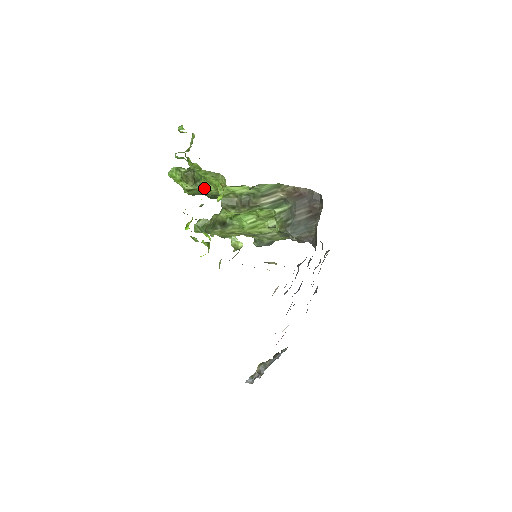
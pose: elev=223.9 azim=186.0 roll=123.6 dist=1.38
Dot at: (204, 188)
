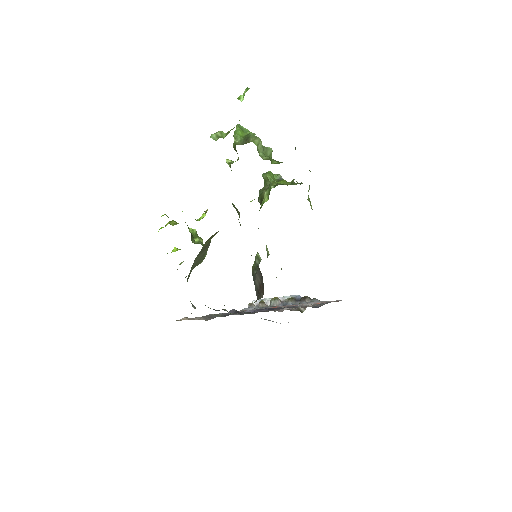
Dot at: occluded
